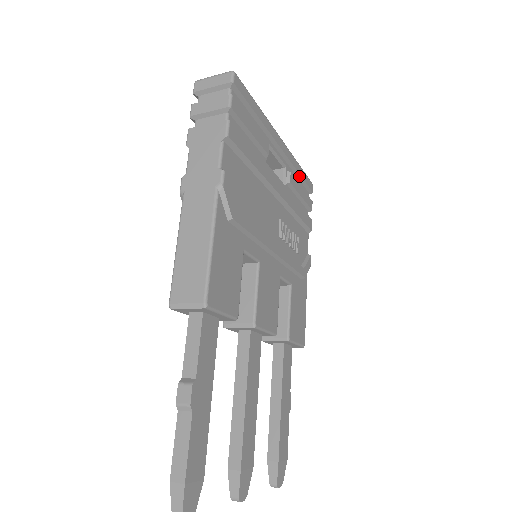
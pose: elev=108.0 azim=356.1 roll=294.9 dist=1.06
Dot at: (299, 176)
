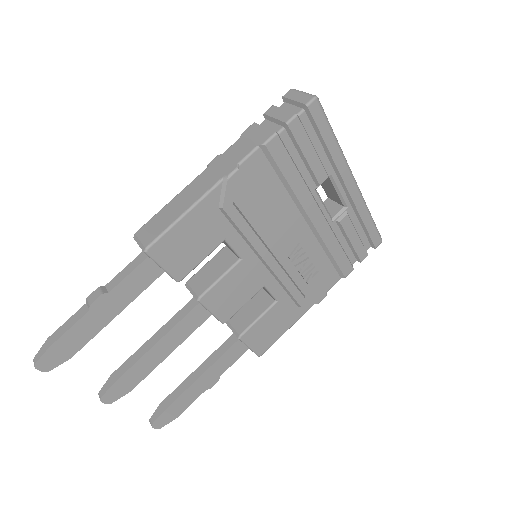
Dot at: (363, 224)
